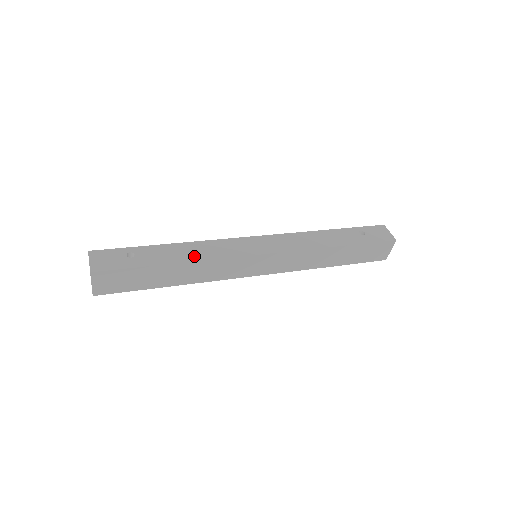
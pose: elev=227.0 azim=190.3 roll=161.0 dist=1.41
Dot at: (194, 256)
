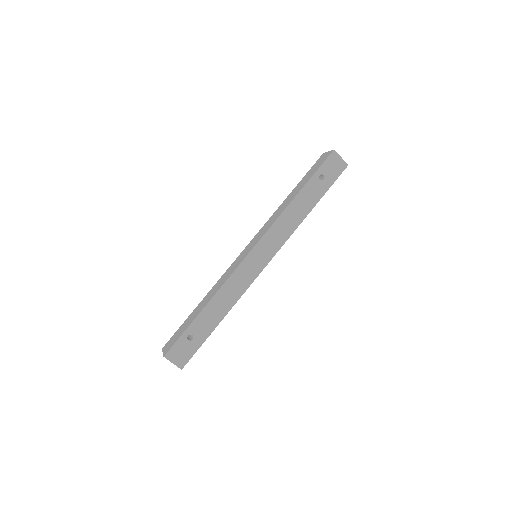
Dot at: (228, 305)
